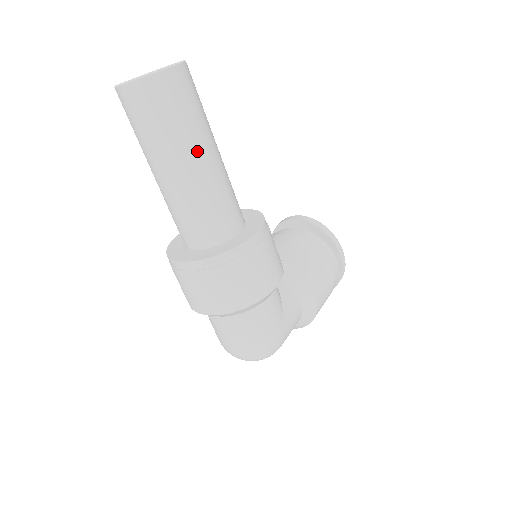
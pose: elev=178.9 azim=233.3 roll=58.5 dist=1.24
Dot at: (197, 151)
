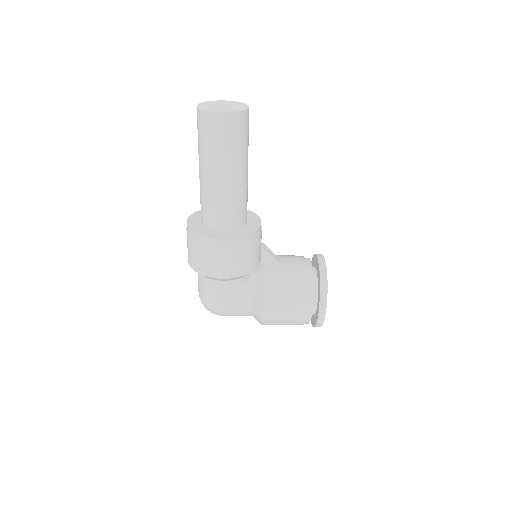
Dot at: (213, 168)
